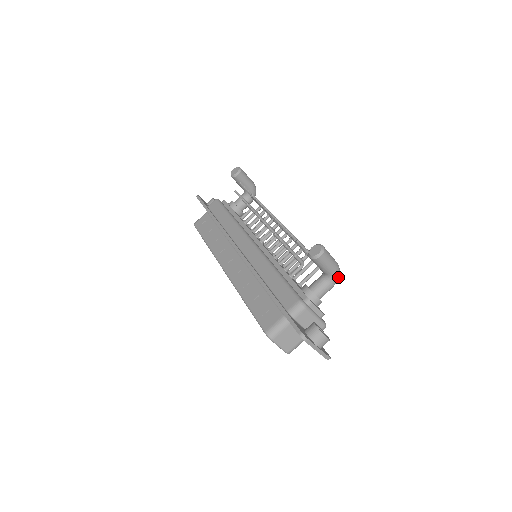
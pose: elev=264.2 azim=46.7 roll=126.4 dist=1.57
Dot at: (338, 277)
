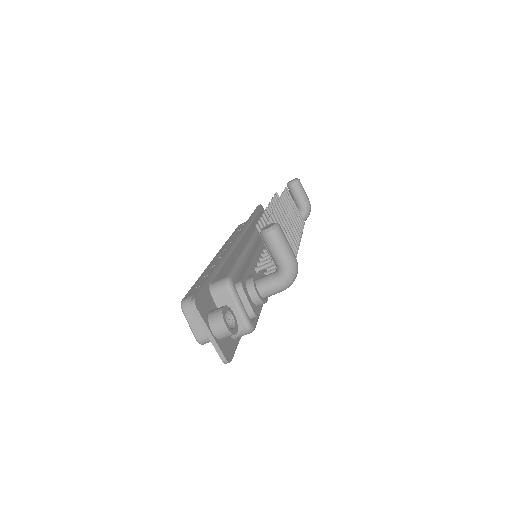
Dot at: (291, 278)
